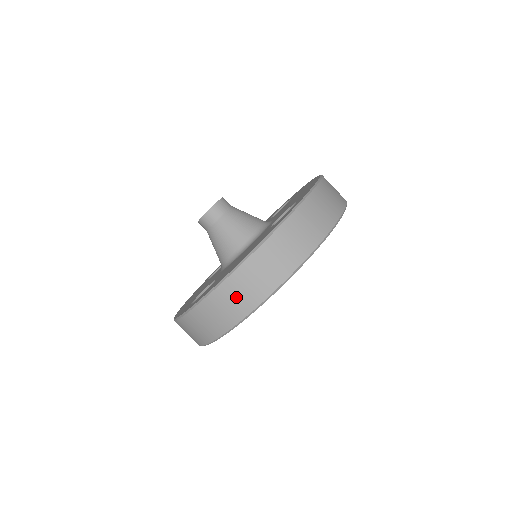
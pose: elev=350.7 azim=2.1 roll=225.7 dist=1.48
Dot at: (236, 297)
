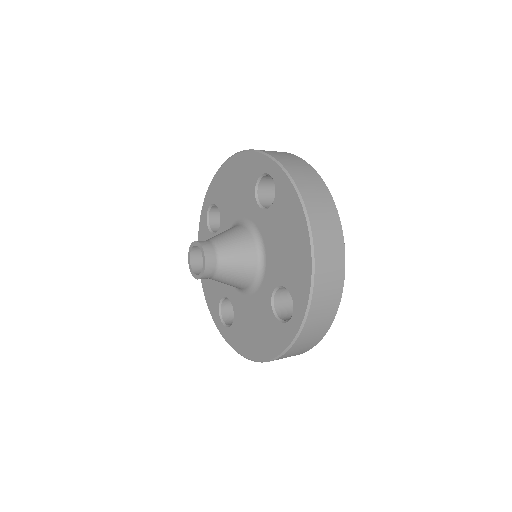
Dot at: (330, 260)
